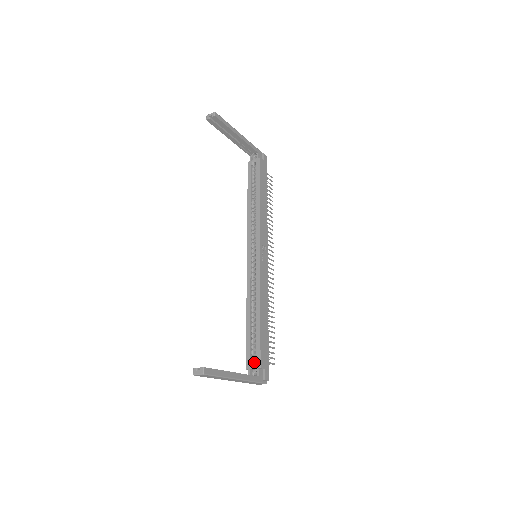
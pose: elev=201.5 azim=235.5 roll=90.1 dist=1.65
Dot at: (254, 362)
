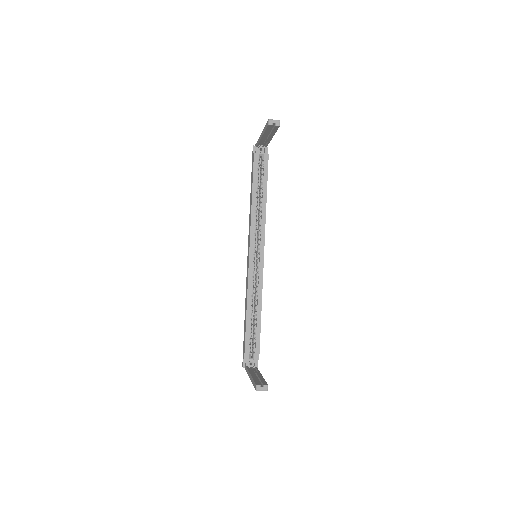
Dot at: occluded
